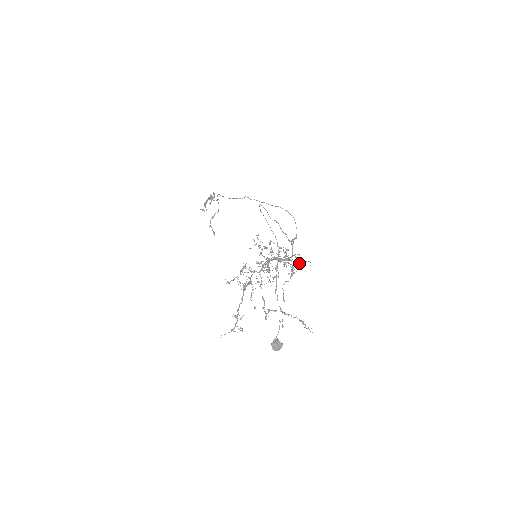
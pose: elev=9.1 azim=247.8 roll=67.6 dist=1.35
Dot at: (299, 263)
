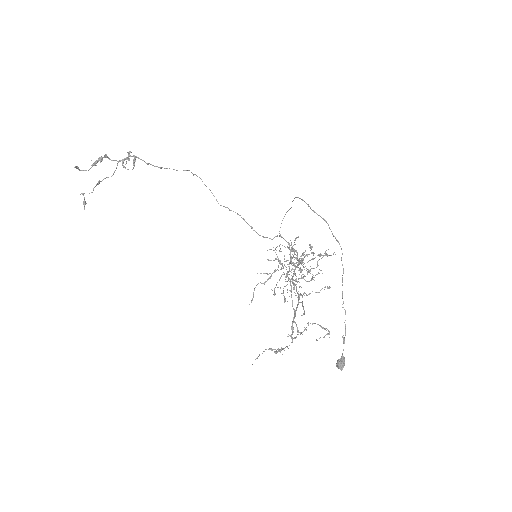
Dot at: occluded
